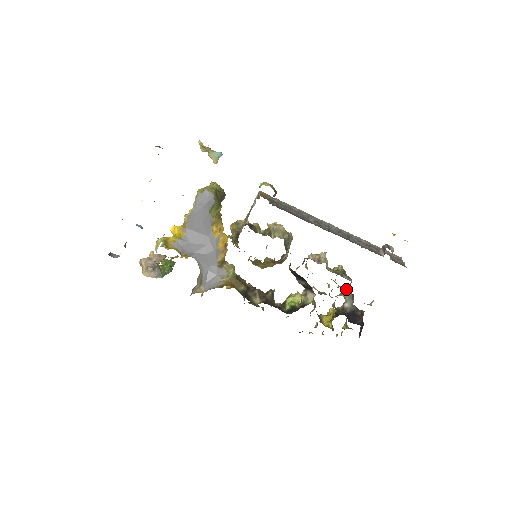
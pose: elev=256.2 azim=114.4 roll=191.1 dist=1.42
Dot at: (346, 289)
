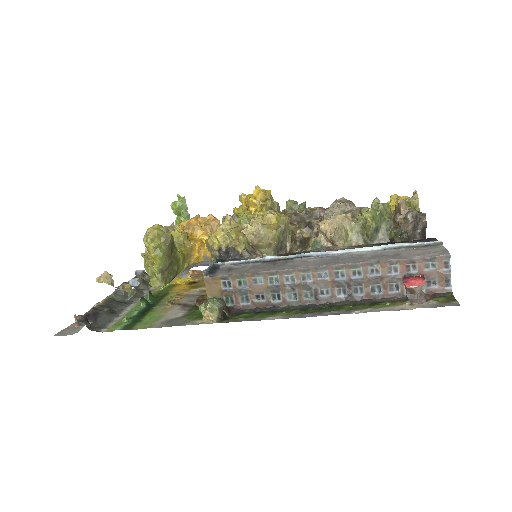
Dot at: occluded
